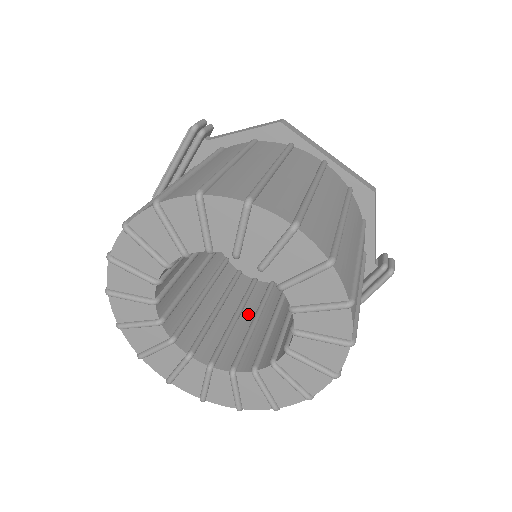
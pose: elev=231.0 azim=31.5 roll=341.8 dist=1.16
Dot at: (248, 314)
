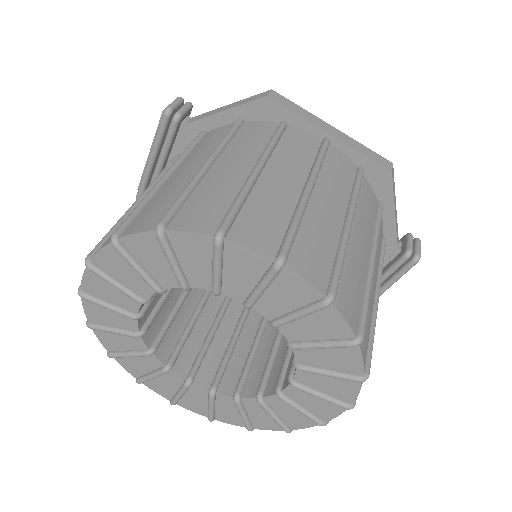
Dot at: (255, 318)
